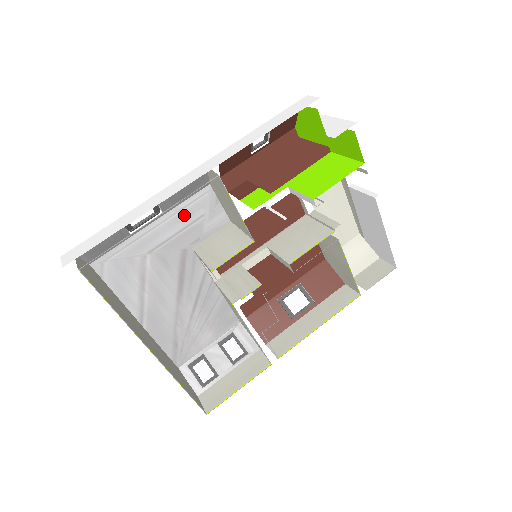
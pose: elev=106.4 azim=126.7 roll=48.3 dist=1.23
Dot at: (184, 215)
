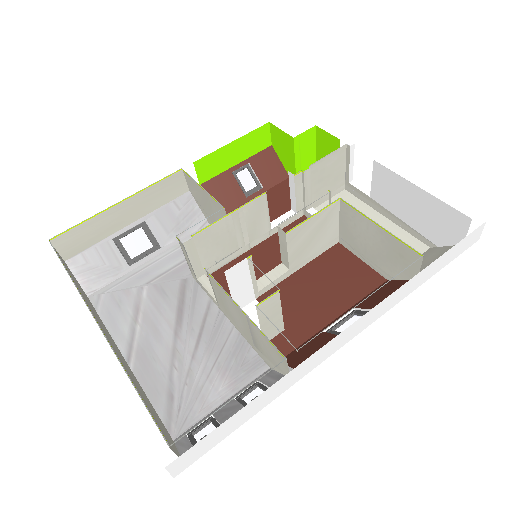
Dot at: occluded
